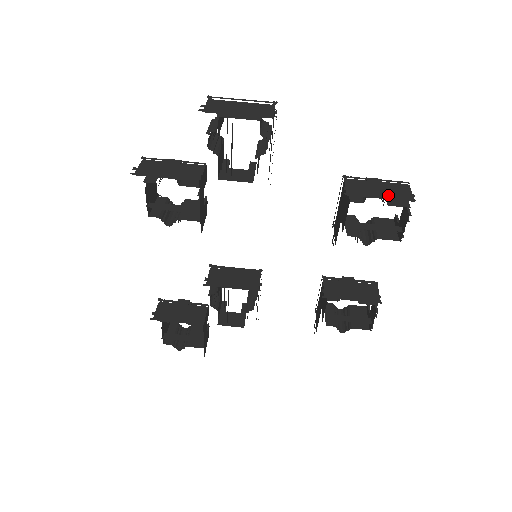
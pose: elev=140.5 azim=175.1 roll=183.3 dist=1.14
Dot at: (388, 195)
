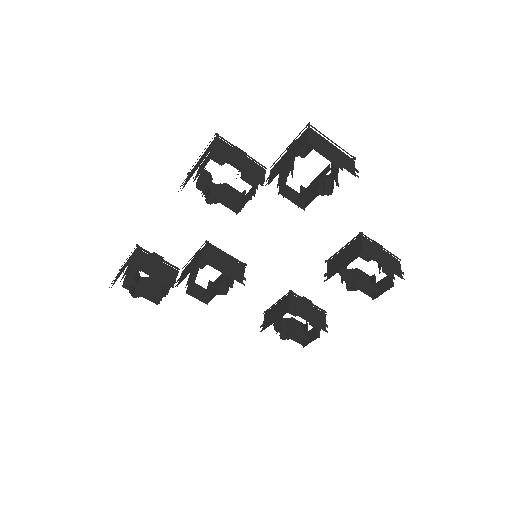
Dot at: (388, 265)
